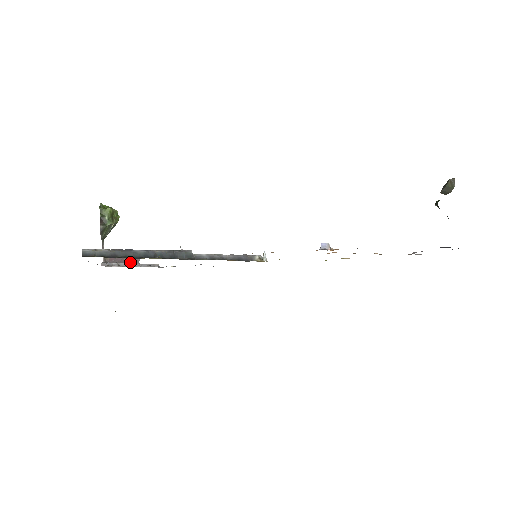
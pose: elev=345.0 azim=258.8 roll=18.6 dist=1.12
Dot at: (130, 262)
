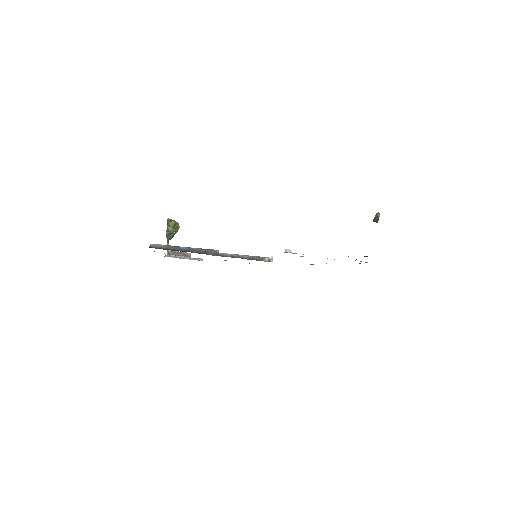
Dot at: (180, 254)
